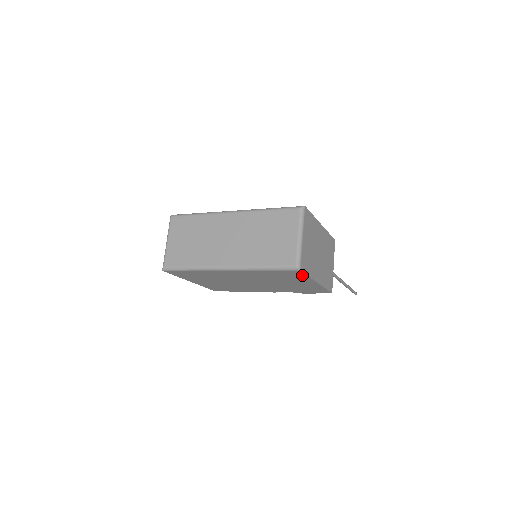
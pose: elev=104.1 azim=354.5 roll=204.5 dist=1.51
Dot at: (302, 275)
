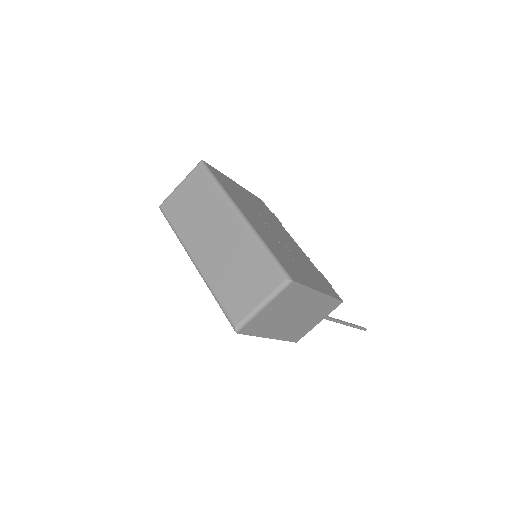
Dot at: occluded
